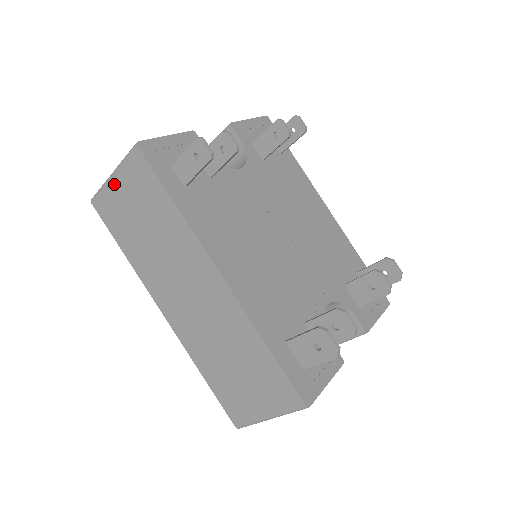
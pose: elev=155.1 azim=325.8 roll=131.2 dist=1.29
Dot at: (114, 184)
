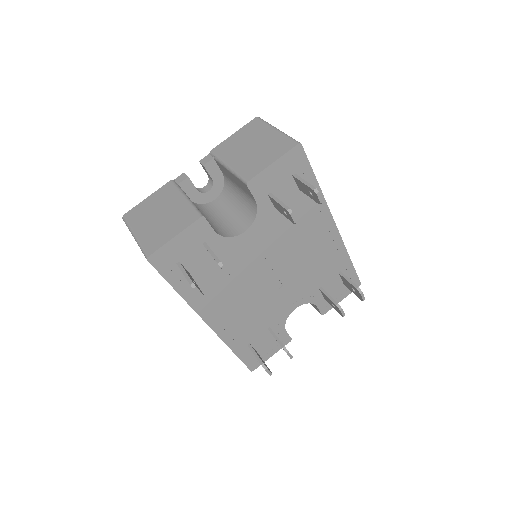
Dot at: occluded
